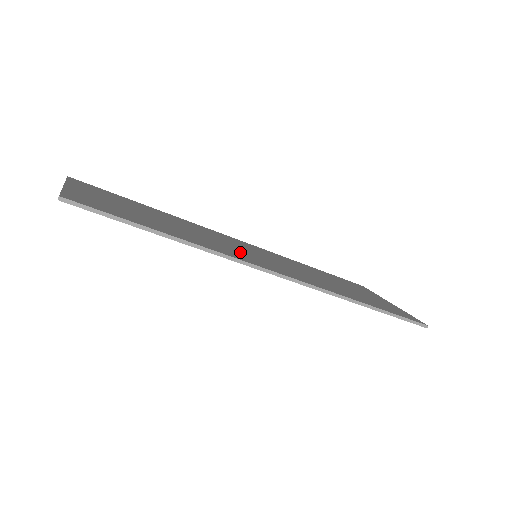
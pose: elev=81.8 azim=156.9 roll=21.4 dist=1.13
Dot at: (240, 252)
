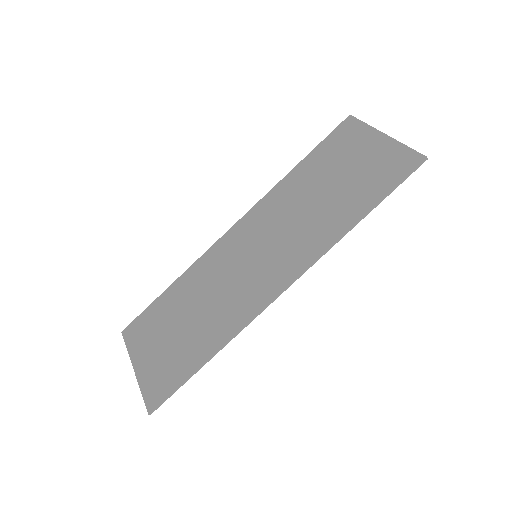
Dot at: (246, 285)
